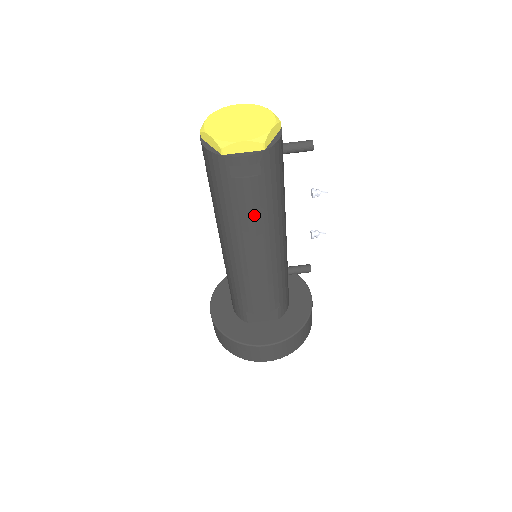
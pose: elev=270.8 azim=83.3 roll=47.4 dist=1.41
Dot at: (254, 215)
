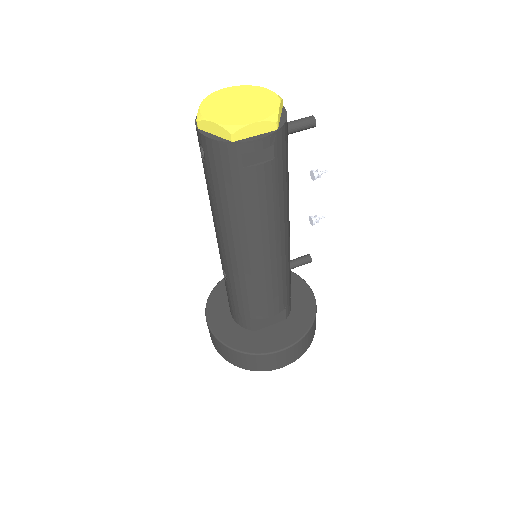
Dot at: (267, 207)
